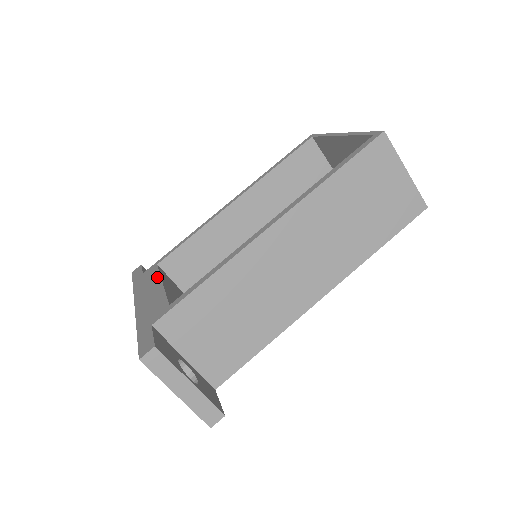
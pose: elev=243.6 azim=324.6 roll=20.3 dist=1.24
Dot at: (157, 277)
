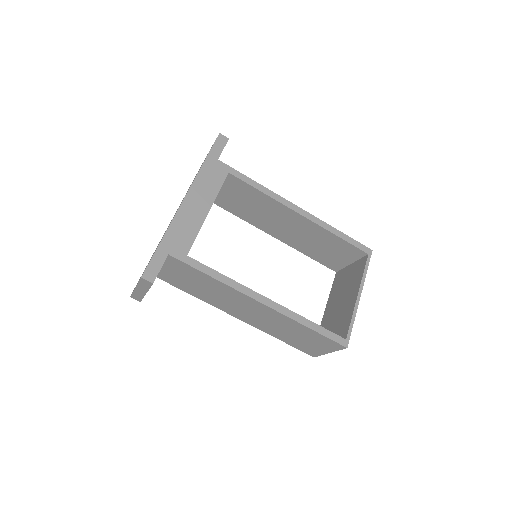
Dot at: (214, 196)
